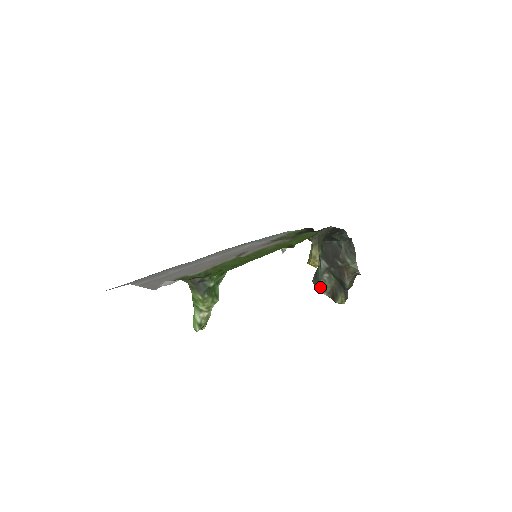
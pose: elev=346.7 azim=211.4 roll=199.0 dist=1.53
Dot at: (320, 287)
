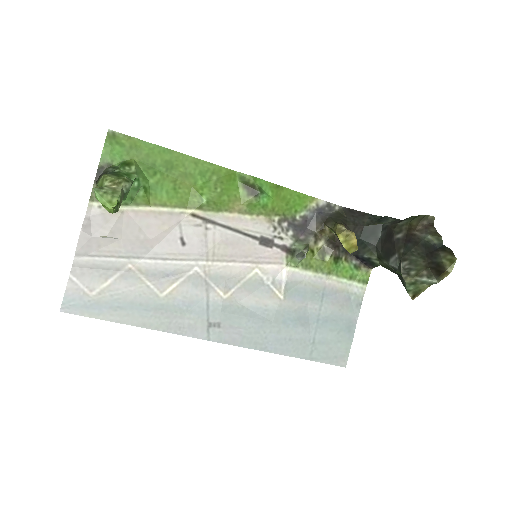
Dot at: (407, 276)
